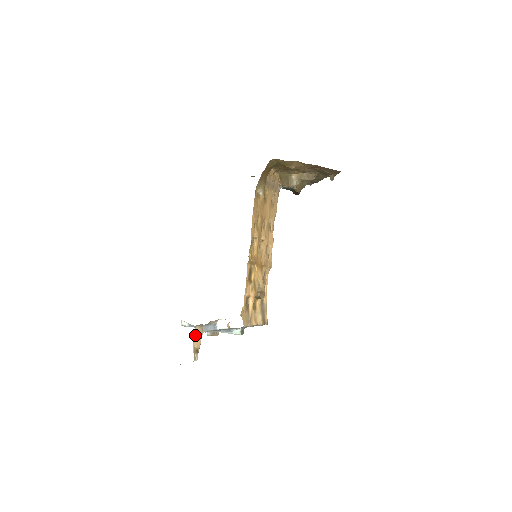
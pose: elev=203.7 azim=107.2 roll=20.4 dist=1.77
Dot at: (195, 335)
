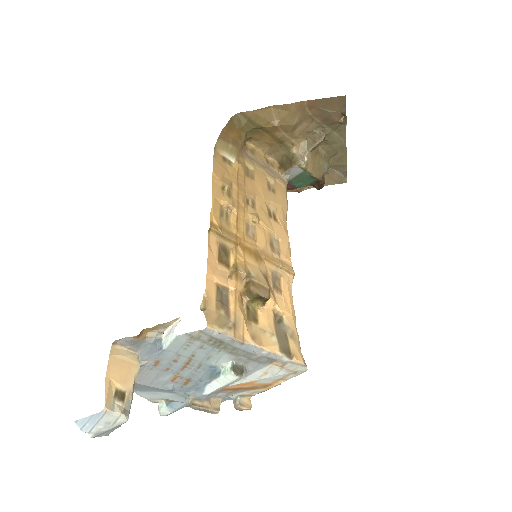
Dot at: (114, 361)
